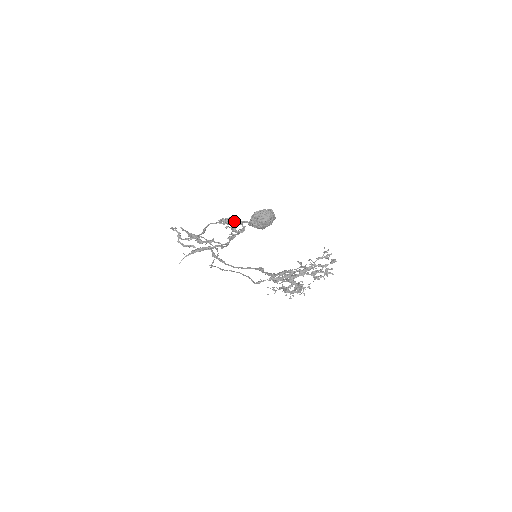
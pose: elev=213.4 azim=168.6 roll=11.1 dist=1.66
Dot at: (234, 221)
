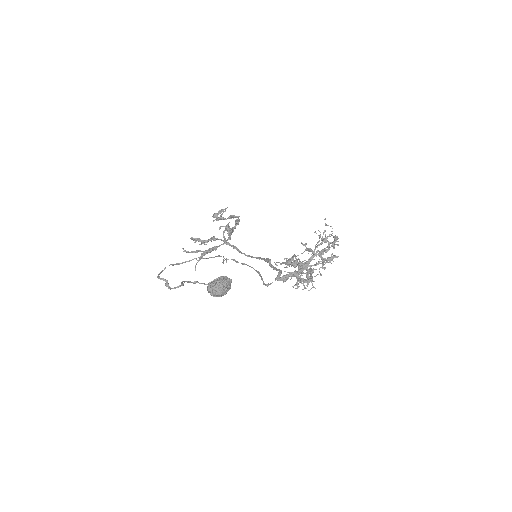
Dot at: (199, 283)
